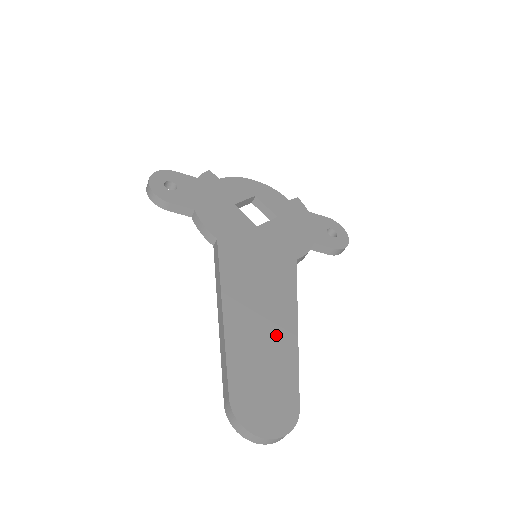
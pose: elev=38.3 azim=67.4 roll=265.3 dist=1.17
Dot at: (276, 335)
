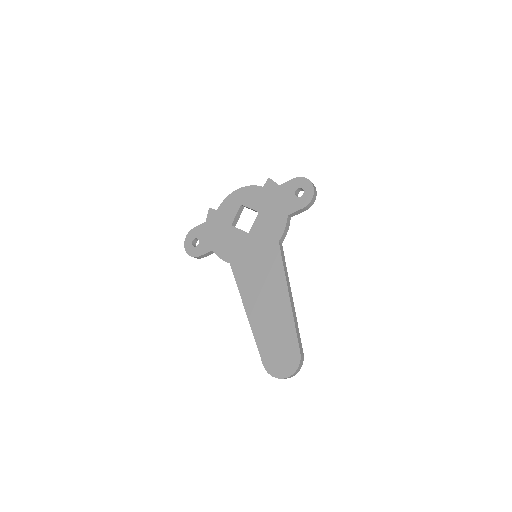
Dot at: (278, 311)
